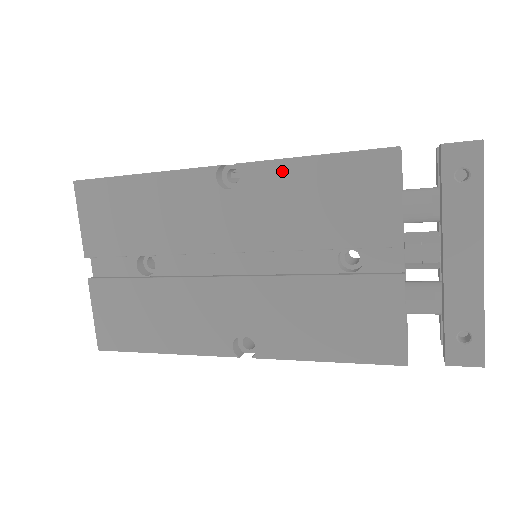
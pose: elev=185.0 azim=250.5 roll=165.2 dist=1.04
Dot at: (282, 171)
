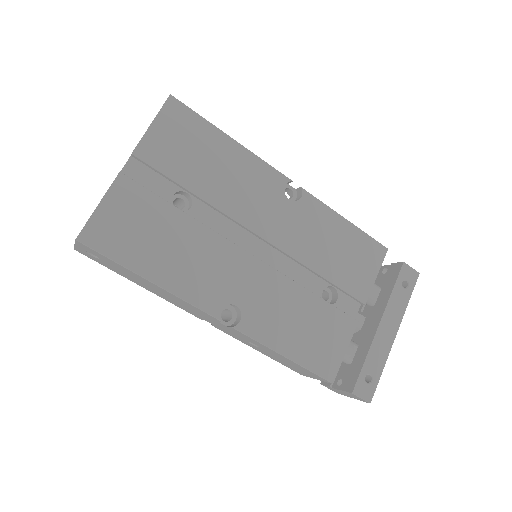
Dot at: (327, 214)
